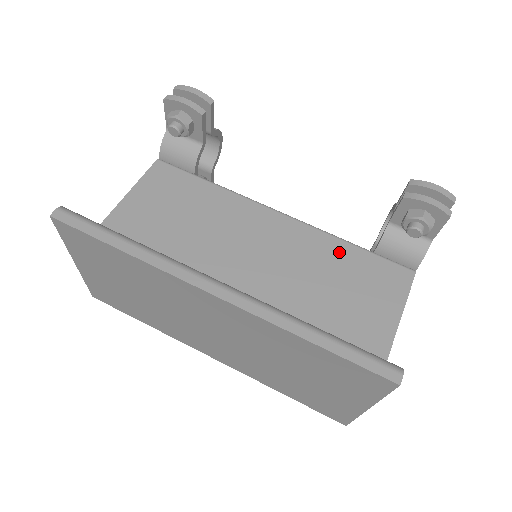
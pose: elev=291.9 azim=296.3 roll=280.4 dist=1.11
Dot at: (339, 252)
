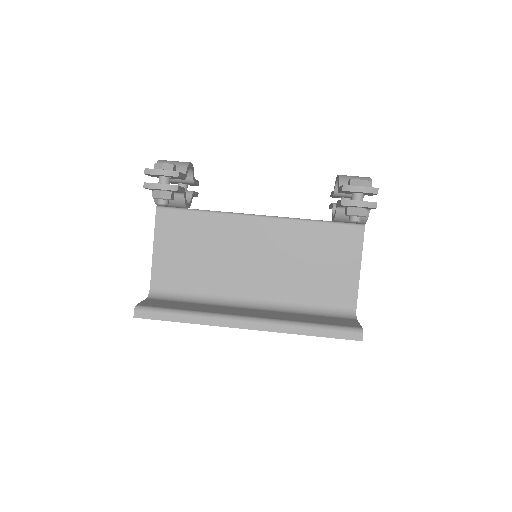
Dot at: (309, 233)
